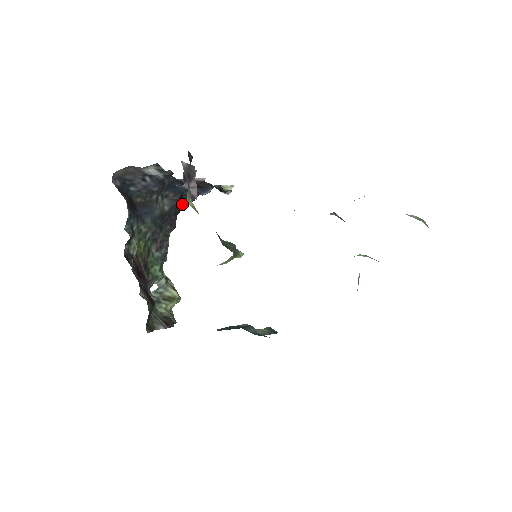
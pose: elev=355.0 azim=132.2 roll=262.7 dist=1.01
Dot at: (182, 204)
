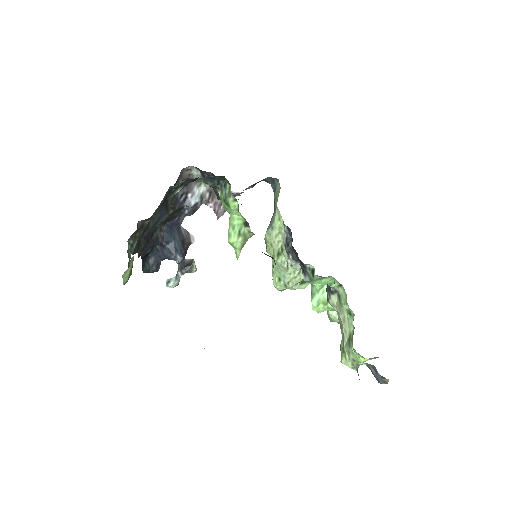
Dot at: (143, 259)
